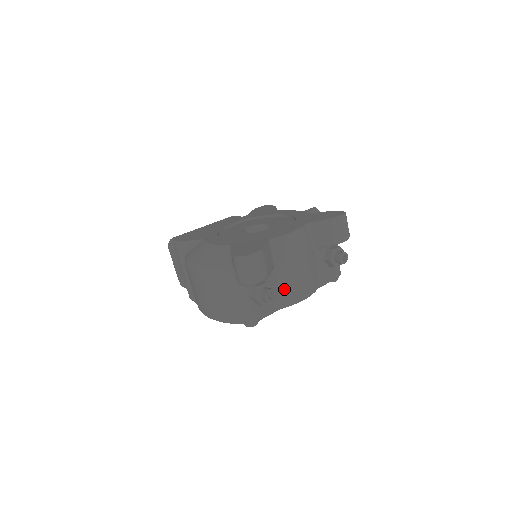
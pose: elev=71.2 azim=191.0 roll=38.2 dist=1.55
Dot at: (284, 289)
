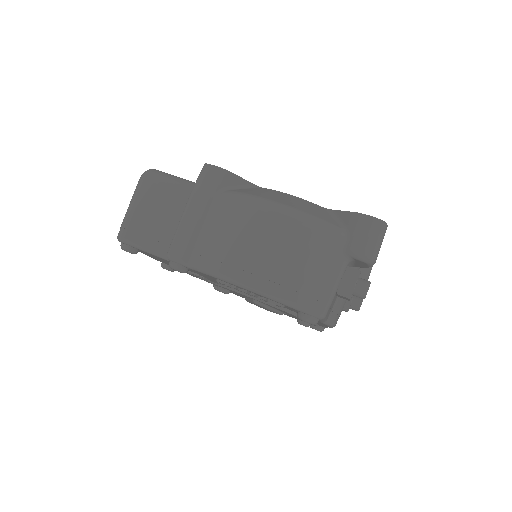
Dot at: (340, 299)
